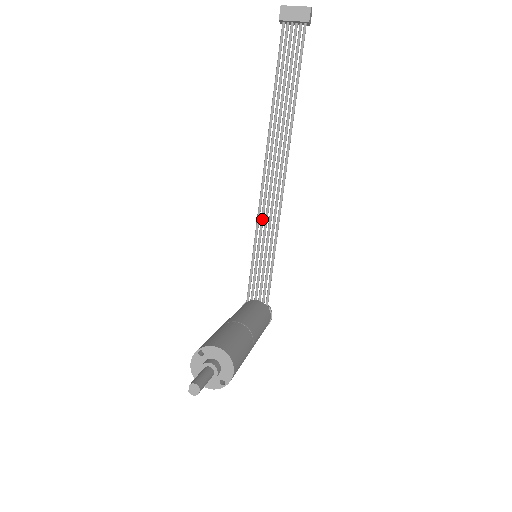
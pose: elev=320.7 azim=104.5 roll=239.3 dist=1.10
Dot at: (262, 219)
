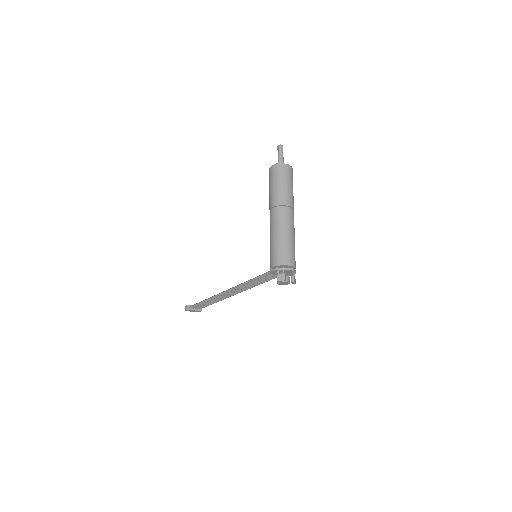
Dot at: (241, 285)
